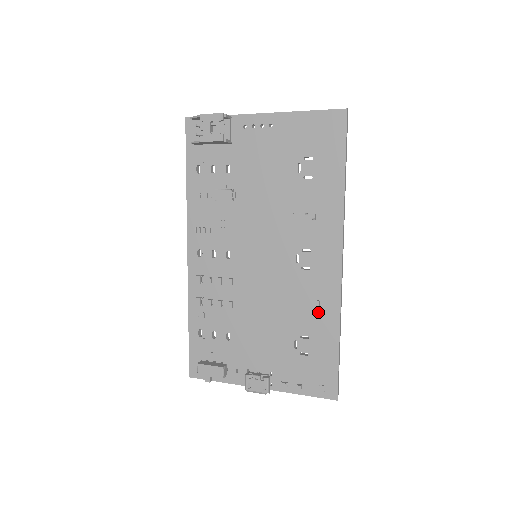
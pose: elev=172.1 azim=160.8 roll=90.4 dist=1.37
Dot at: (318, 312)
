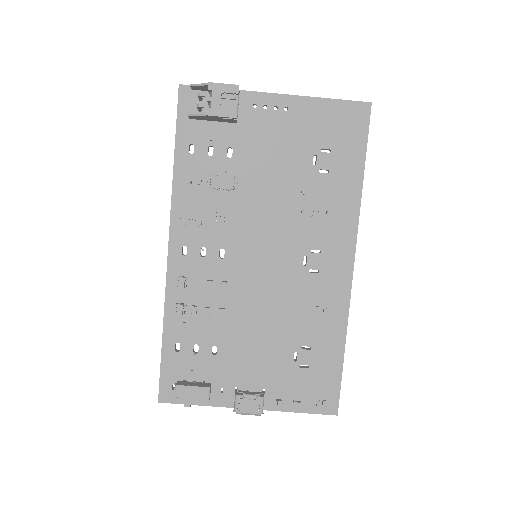
Dot at: (324, 320)
